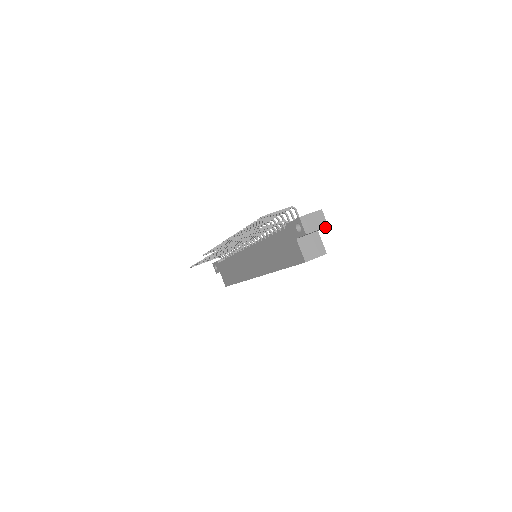
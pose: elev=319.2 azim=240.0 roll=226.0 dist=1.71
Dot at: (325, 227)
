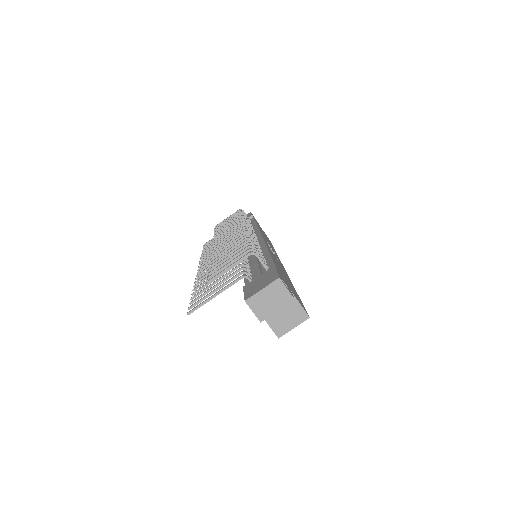
Dot at: (292, 297)
